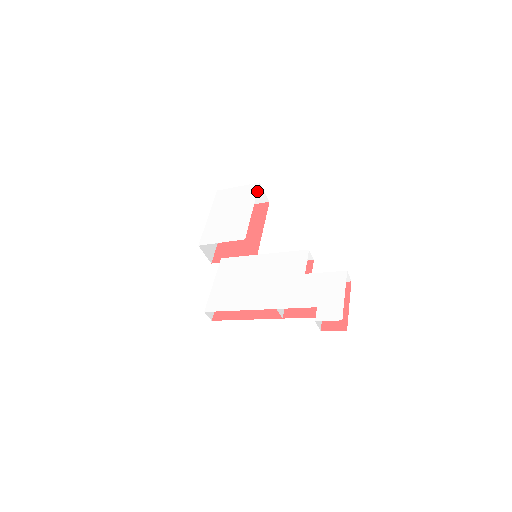
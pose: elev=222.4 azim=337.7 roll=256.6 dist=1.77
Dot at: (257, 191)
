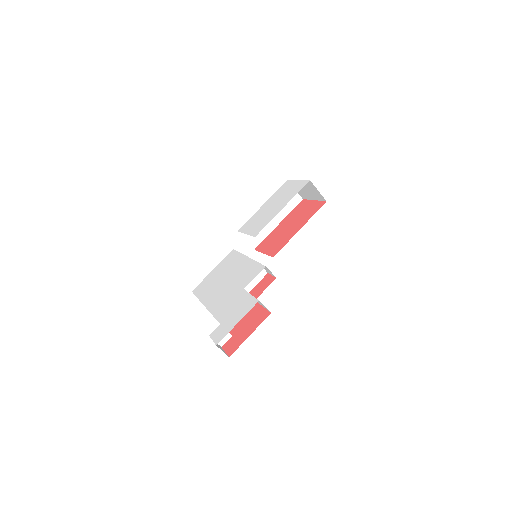
Dot at: (313, 188)
